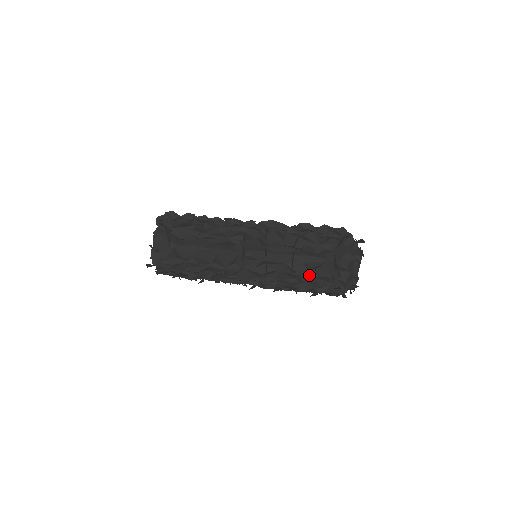
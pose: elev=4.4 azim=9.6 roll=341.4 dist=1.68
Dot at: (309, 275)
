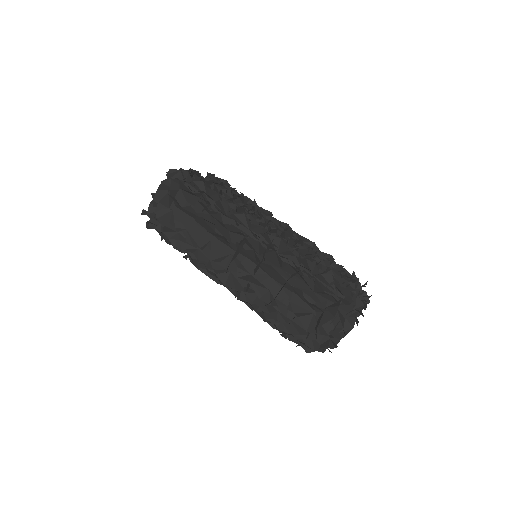
Dot at: (288, 316)
